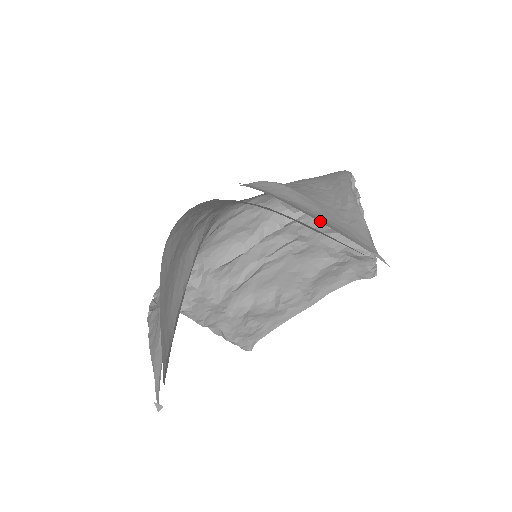
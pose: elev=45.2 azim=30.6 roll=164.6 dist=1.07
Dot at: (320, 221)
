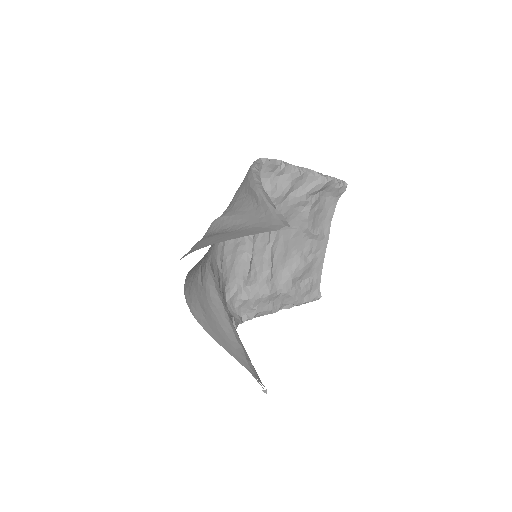
Dot at: (245, 234)
